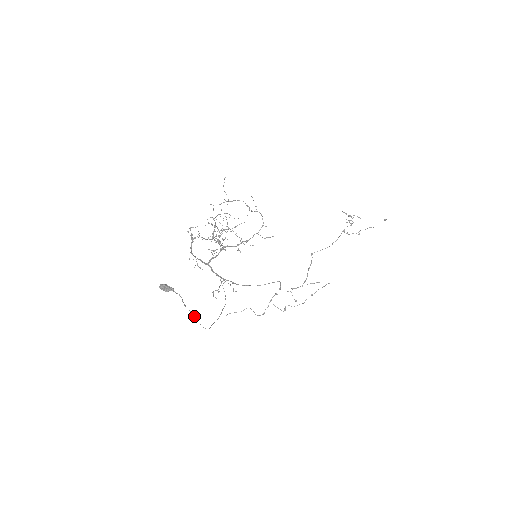
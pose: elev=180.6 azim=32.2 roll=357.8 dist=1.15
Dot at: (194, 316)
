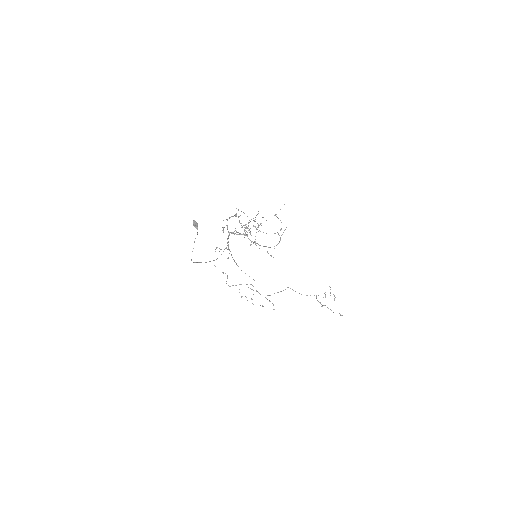
Dot at: occluded
